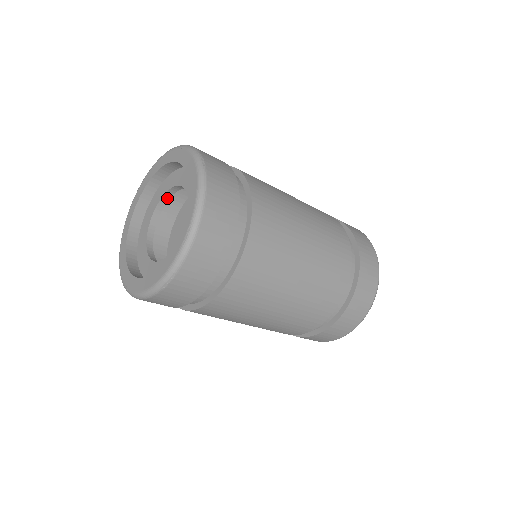
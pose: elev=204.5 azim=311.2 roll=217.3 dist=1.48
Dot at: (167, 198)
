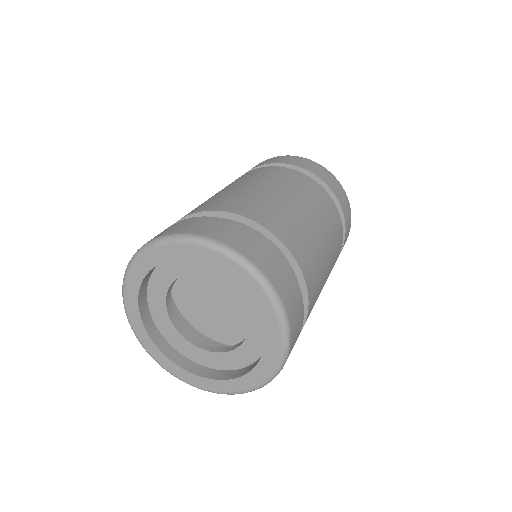
Dot at: (218, 275)
